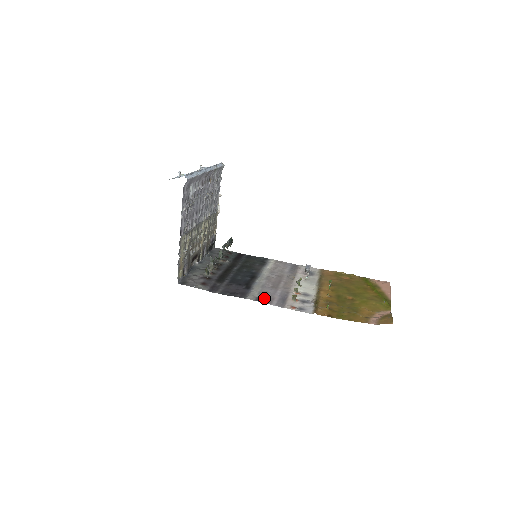
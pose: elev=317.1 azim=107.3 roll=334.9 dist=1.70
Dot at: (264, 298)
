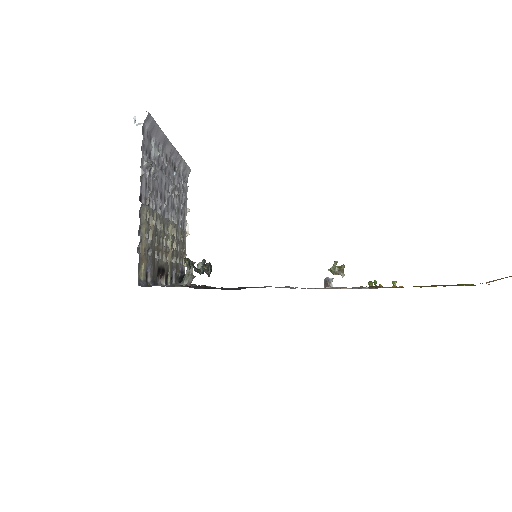
Dot at: (288, 287)
